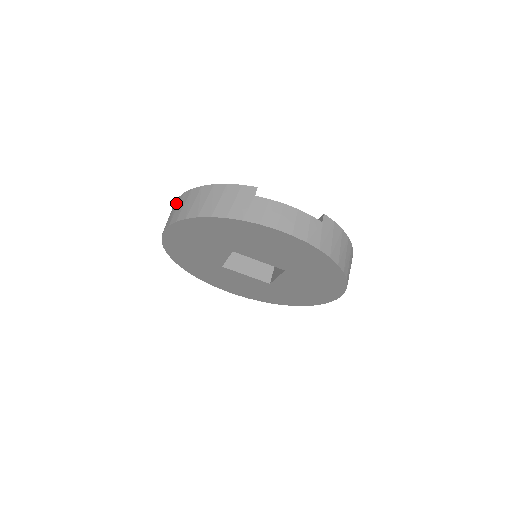
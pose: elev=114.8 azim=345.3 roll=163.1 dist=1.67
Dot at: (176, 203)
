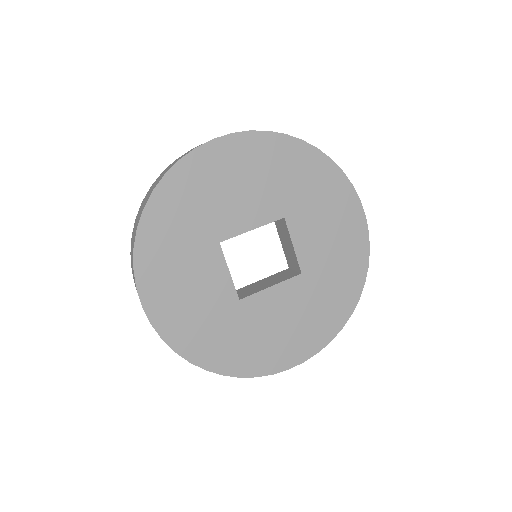
Dot at: occluded
